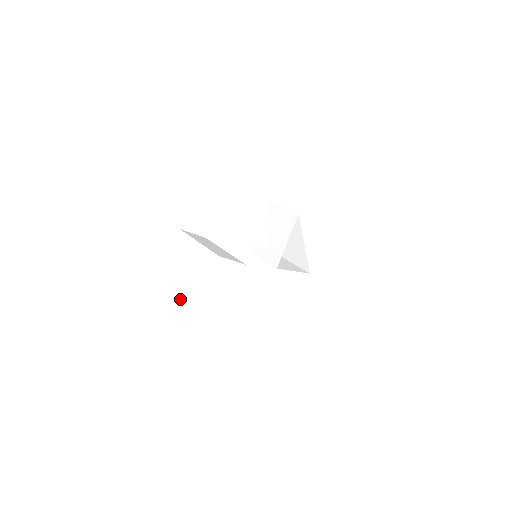
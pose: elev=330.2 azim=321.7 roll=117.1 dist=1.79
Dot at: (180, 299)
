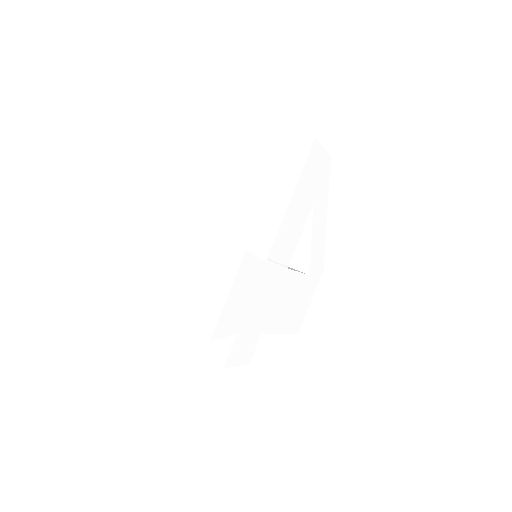
Dot at: (185, 308)
